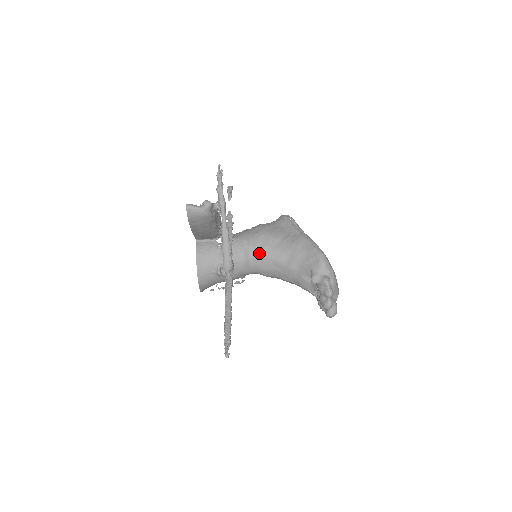
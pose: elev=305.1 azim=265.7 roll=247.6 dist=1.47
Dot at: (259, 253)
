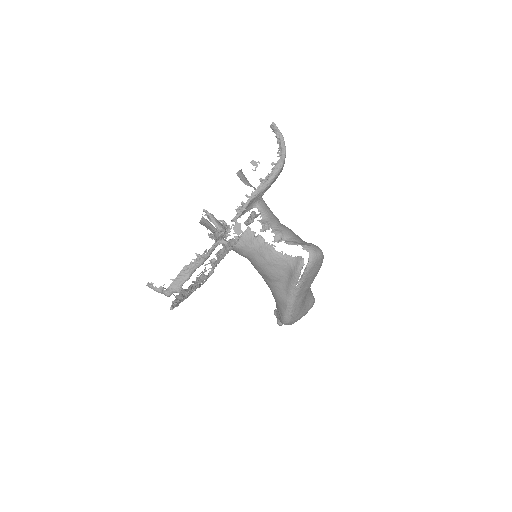
Dot at: occluded
